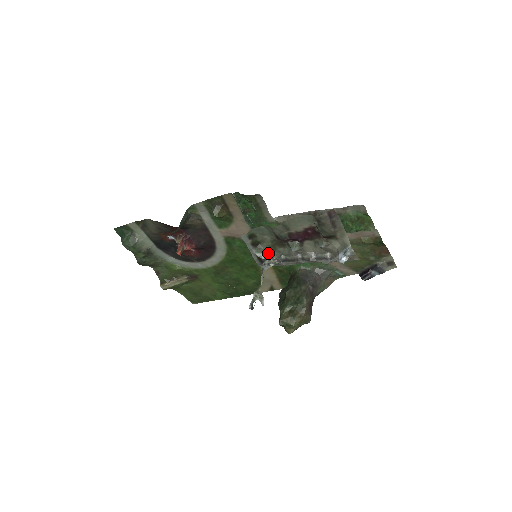
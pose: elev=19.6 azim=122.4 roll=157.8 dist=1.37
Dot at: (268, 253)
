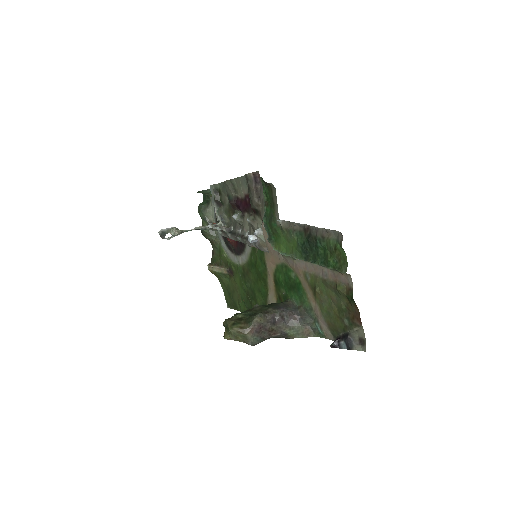
Dot at: (225, 218)
